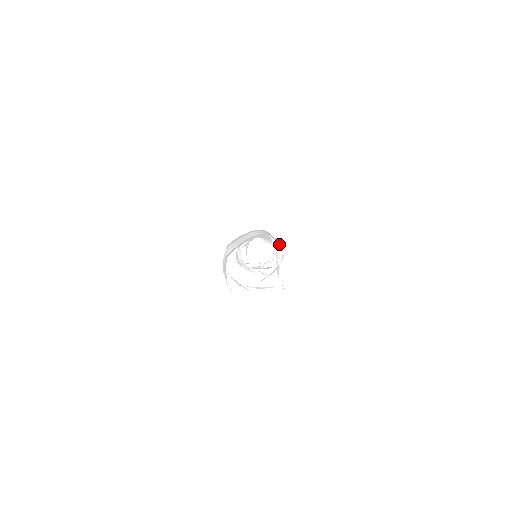
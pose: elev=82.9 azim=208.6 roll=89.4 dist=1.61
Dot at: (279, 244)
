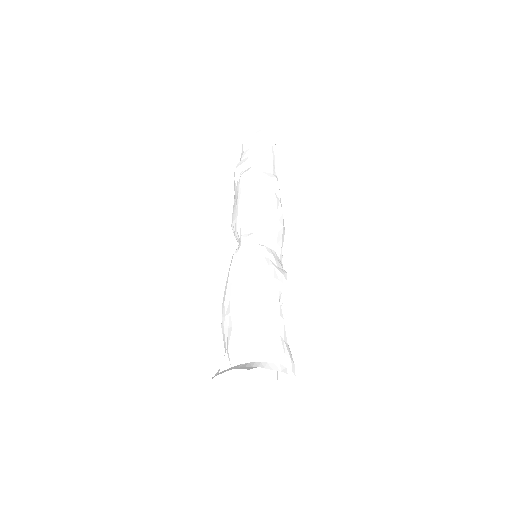
Dot at: (285, 282)
